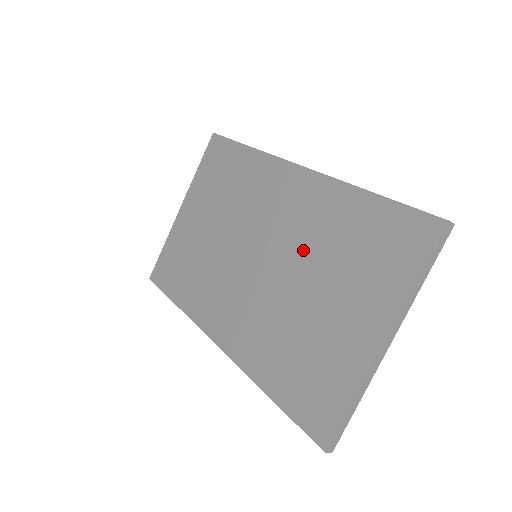
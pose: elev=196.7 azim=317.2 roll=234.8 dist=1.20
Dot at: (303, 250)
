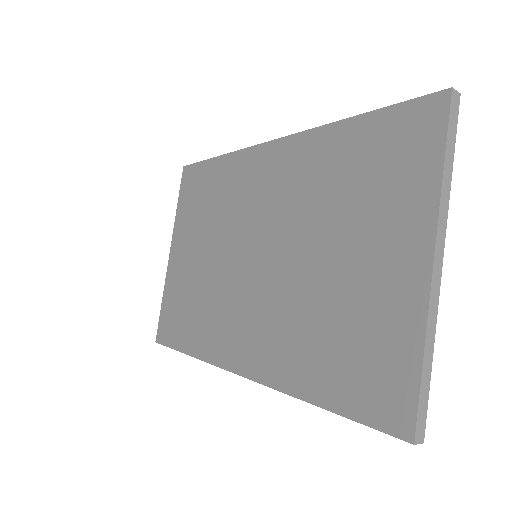
Dot at: (302, 217)
